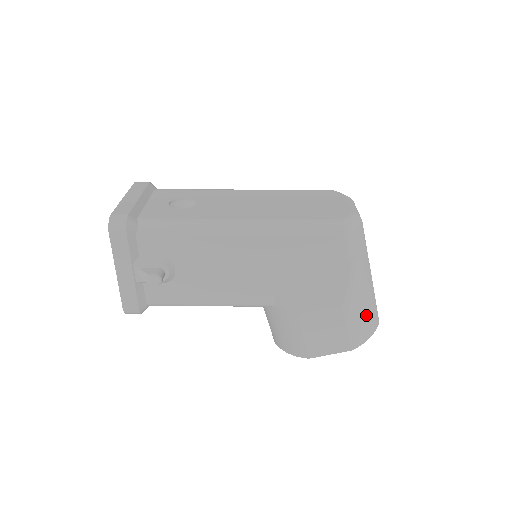
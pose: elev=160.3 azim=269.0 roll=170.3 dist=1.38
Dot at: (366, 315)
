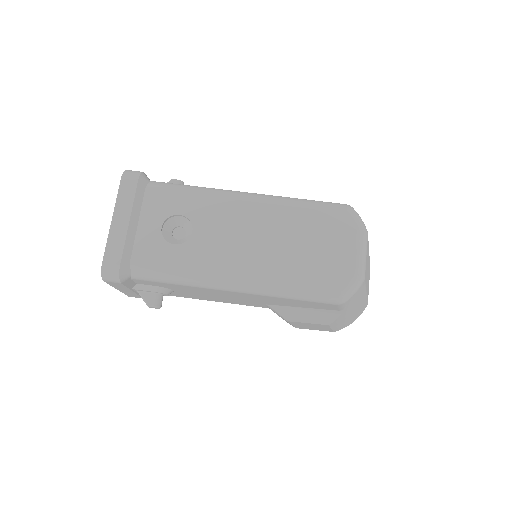
Dot at: (352, 317)
